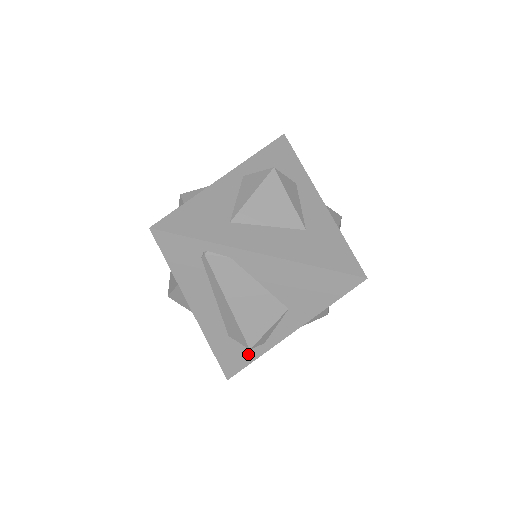
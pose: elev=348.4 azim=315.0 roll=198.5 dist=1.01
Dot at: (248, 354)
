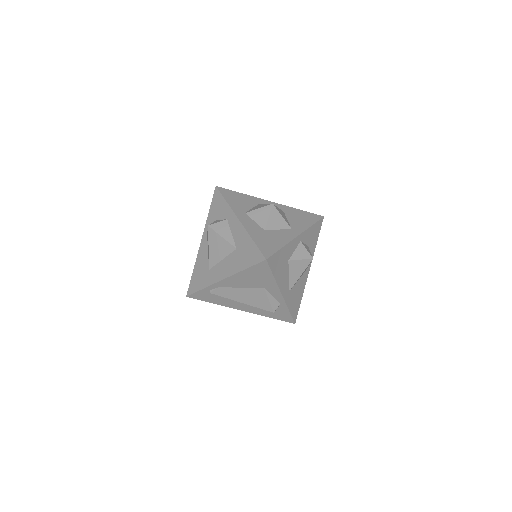
Dot at: (283, 311)
